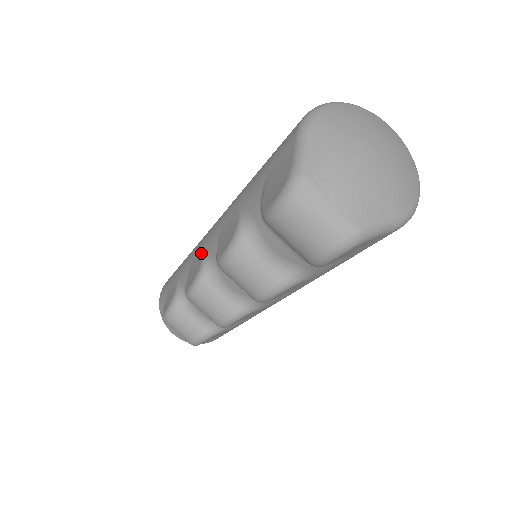
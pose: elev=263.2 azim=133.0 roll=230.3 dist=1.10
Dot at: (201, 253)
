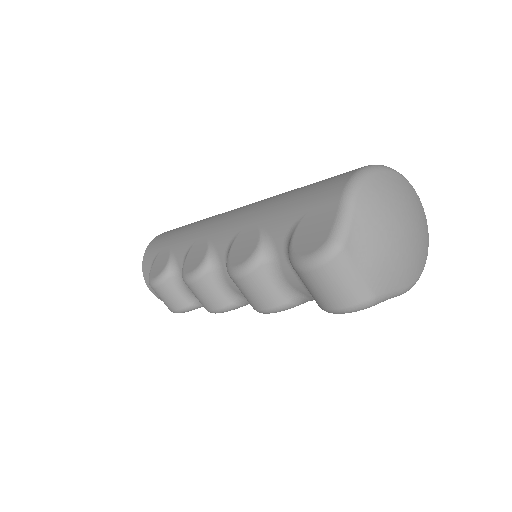
Dot at: (206, 243)
